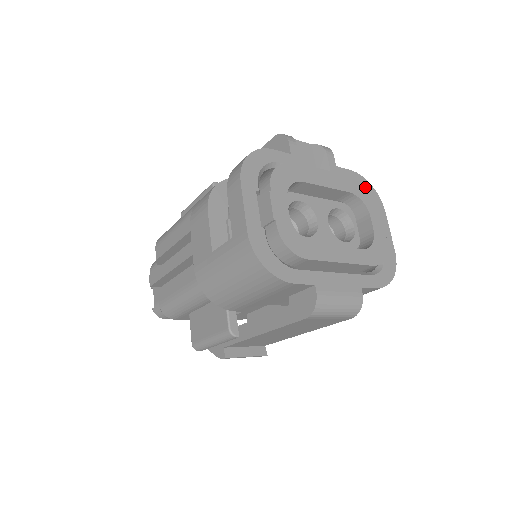
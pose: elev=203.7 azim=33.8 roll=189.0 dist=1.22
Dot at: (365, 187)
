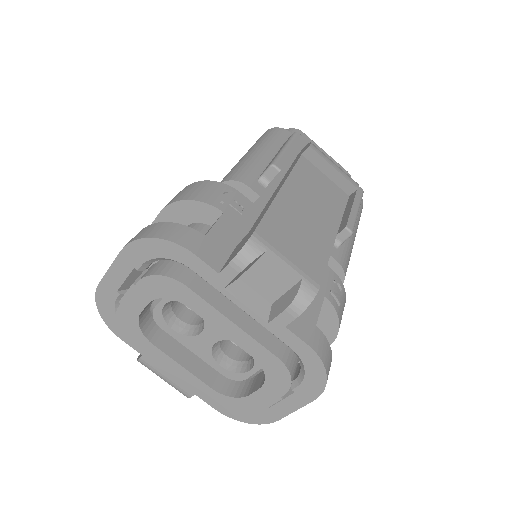
Dot at: (289, 373)
